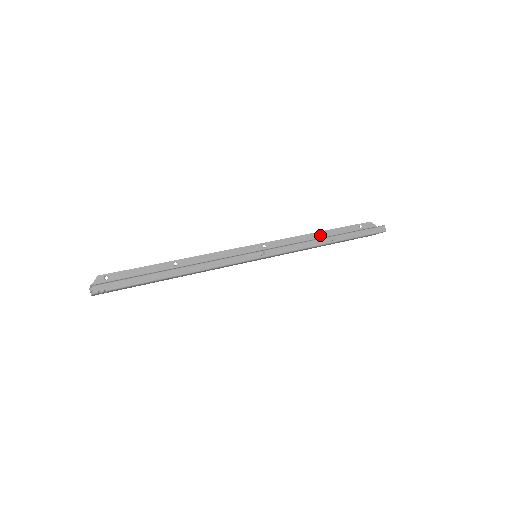
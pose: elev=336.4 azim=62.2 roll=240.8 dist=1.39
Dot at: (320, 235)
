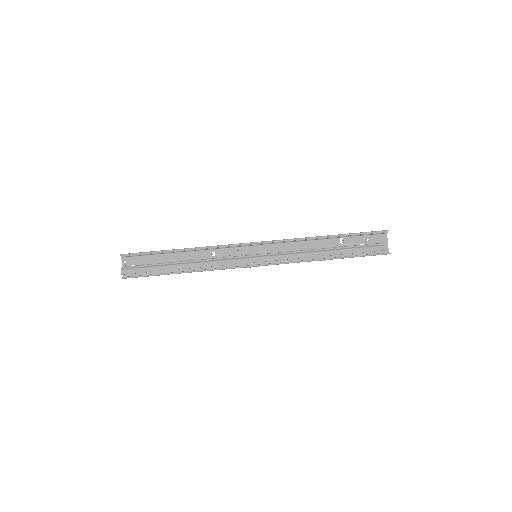
Dot at: occluded
